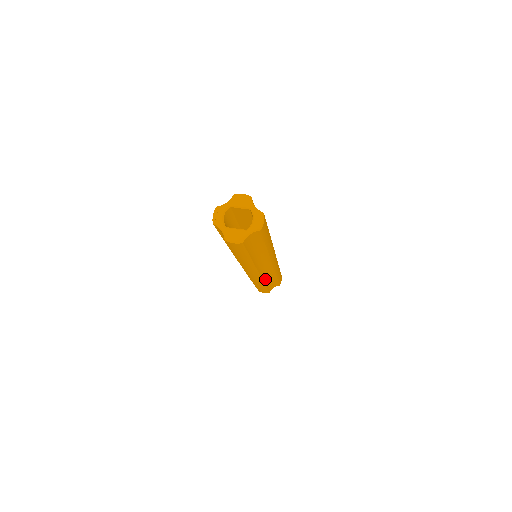
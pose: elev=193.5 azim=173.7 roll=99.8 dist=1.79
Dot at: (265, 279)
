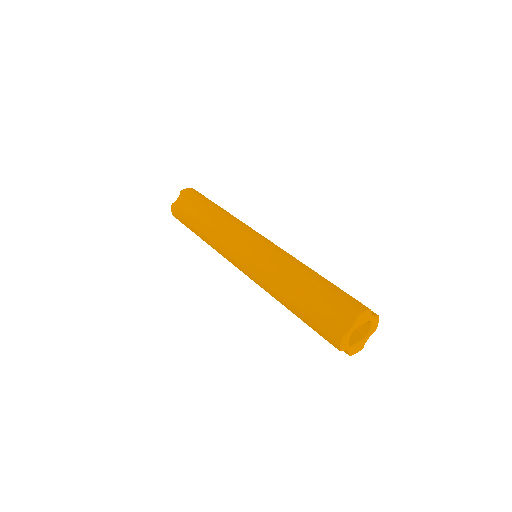
Dot at: occluded
